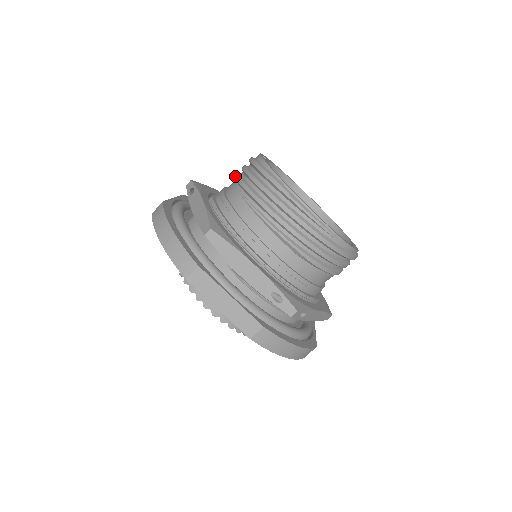
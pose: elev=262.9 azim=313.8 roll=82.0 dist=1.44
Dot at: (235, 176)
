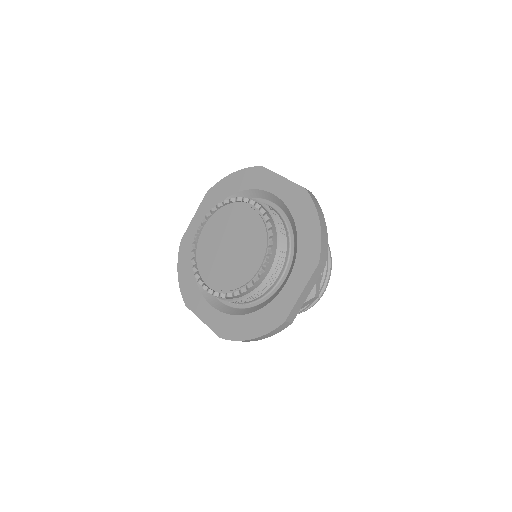
Dot at: occluded
